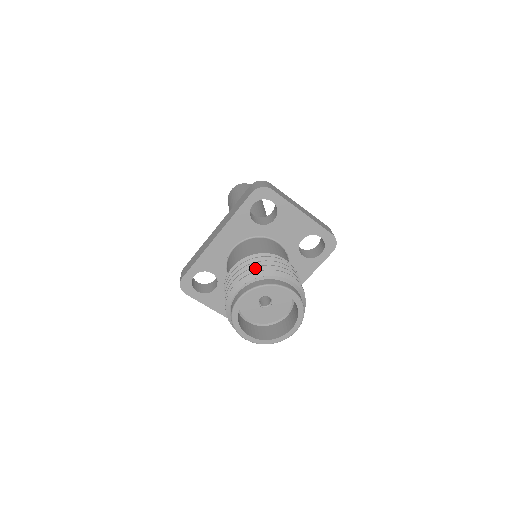
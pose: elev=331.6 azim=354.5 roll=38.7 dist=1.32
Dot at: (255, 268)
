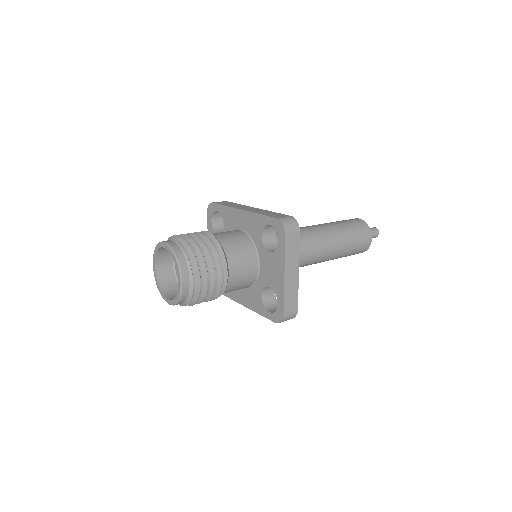
Dot at: (197, 246)
